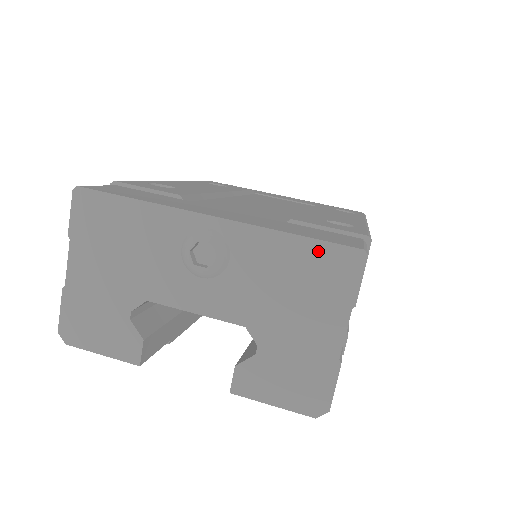
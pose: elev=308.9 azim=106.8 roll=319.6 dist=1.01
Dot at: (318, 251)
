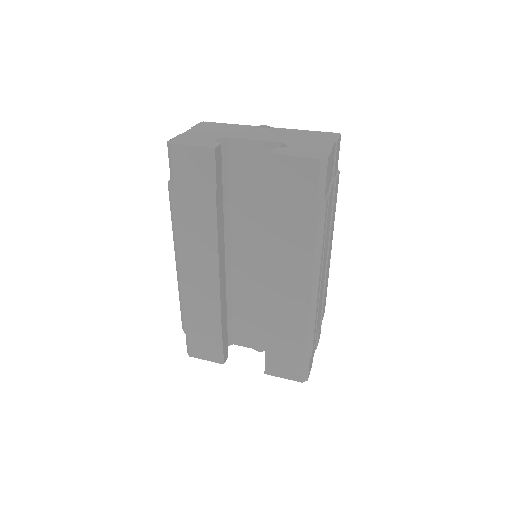
Dot at: (318, 133)
